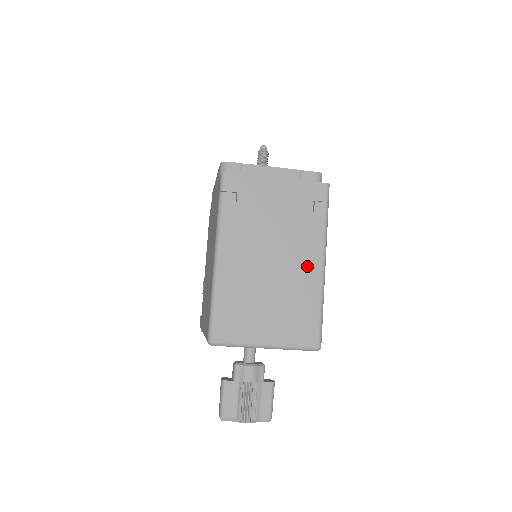
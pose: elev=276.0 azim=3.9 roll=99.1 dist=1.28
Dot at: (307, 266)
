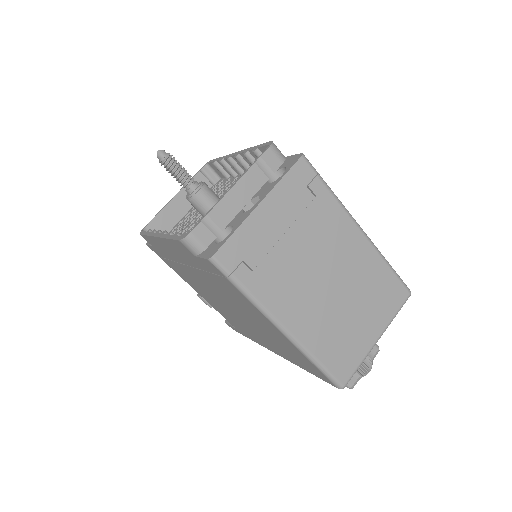
Dot at: (352, 248)
